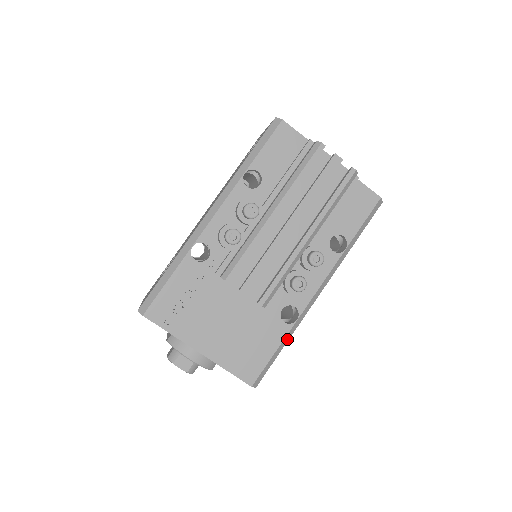
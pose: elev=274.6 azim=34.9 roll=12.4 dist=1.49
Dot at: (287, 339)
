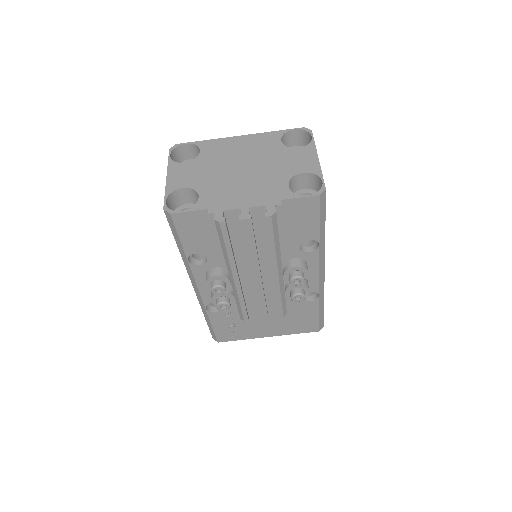
Dot at: (322, 302)
